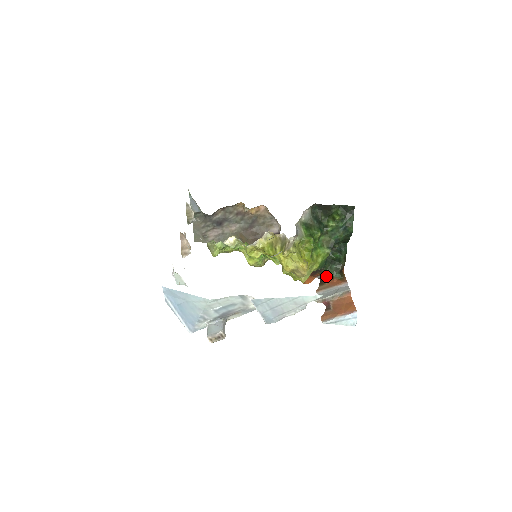
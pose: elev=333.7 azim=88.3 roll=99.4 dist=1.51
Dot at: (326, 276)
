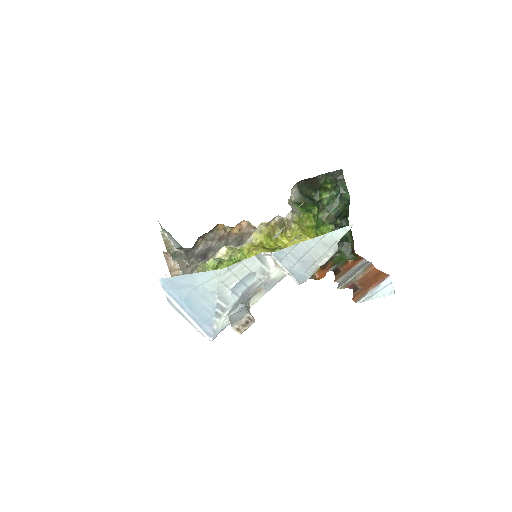
Dot at: (338, 264)
